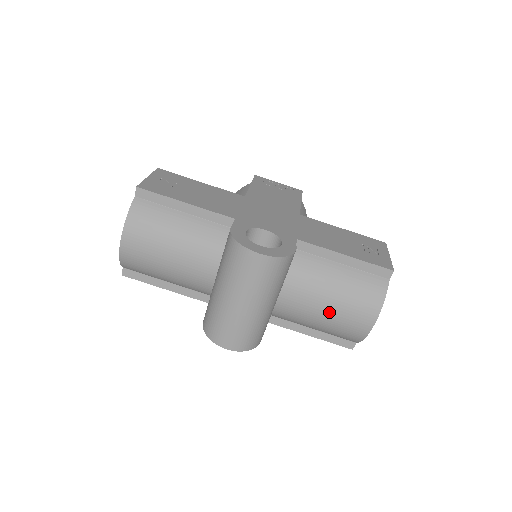
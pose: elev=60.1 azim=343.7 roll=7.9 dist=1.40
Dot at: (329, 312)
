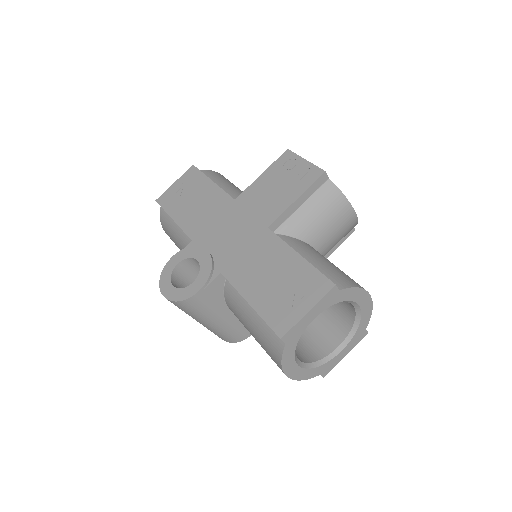
Dot at: occluded
